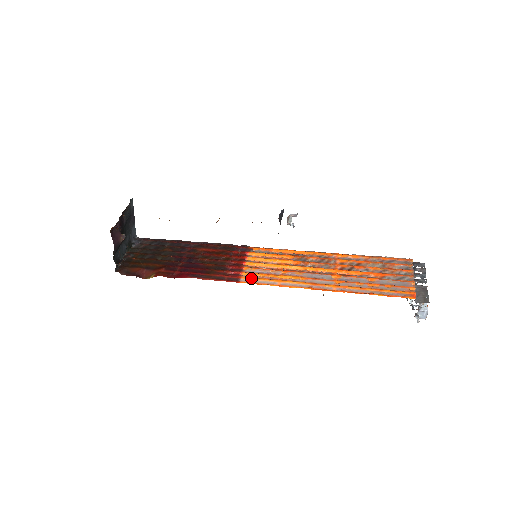
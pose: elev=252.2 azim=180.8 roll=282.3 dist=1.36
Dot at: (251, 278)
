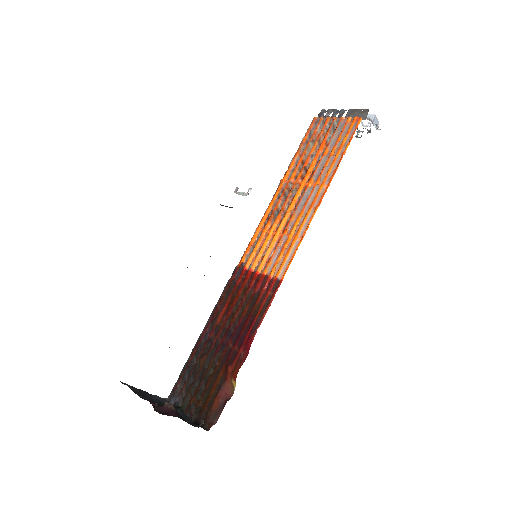
Dot at: (281, 266)
